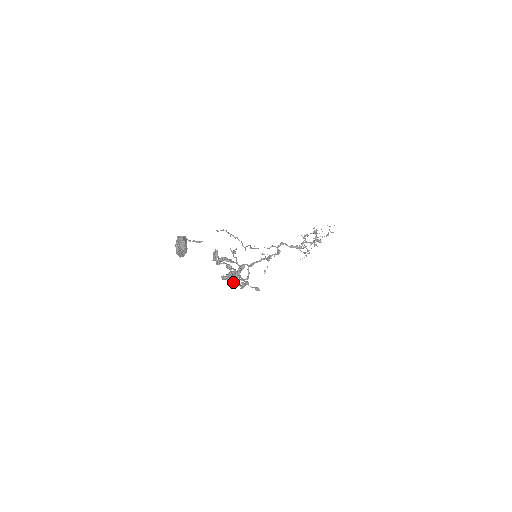
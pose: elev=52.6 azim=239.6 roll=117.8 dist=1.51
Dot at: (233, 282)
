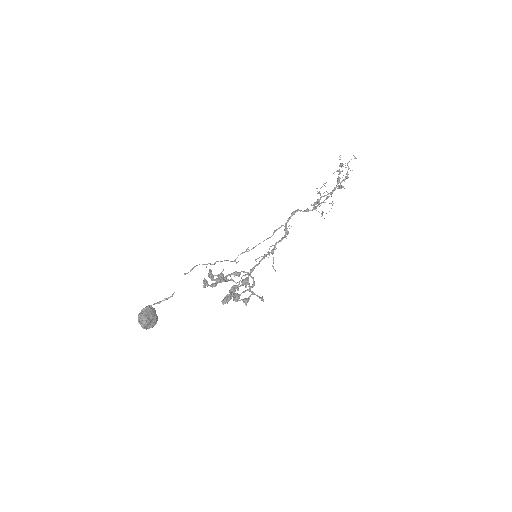
Dot at: (236, 300)
